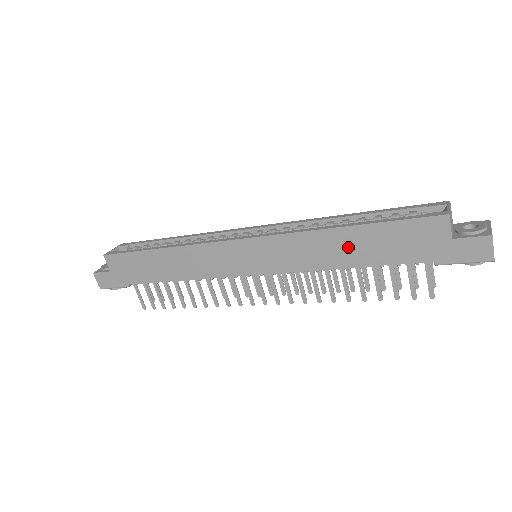
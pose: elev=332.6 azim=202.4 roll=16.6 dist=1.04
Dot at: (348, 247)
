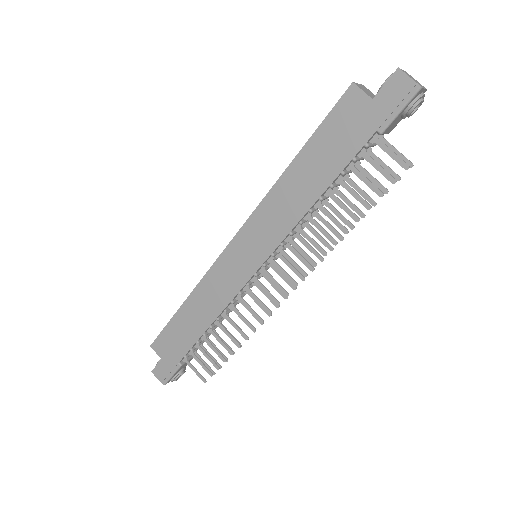
Dot at: (305, 179)
